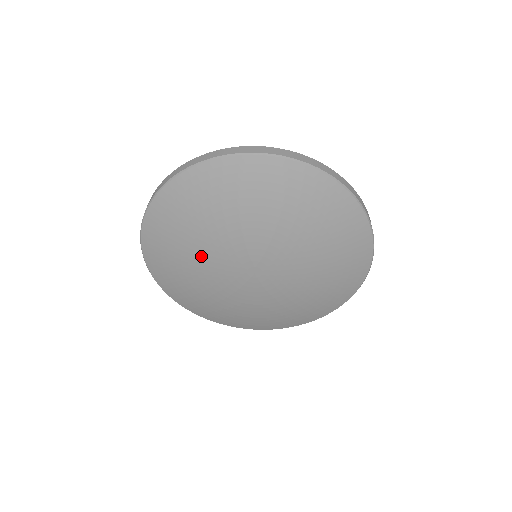
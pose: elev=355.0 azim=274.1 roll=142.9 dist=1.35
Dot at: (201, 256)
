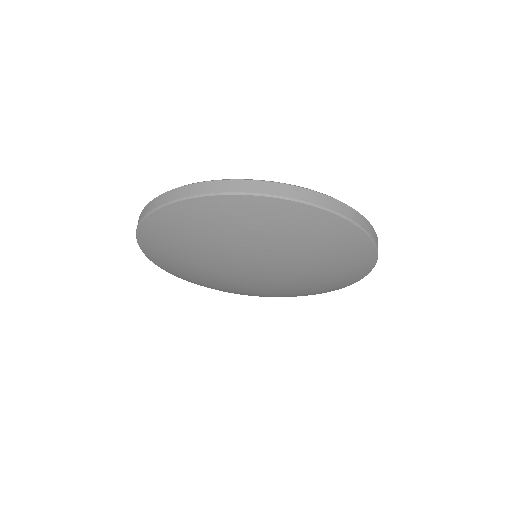
Dot at: (199, 265)
